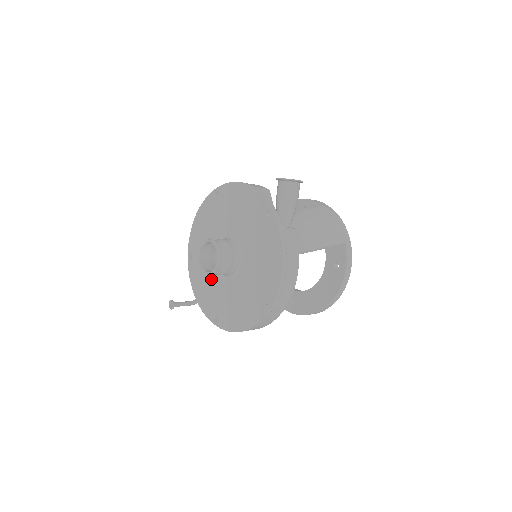
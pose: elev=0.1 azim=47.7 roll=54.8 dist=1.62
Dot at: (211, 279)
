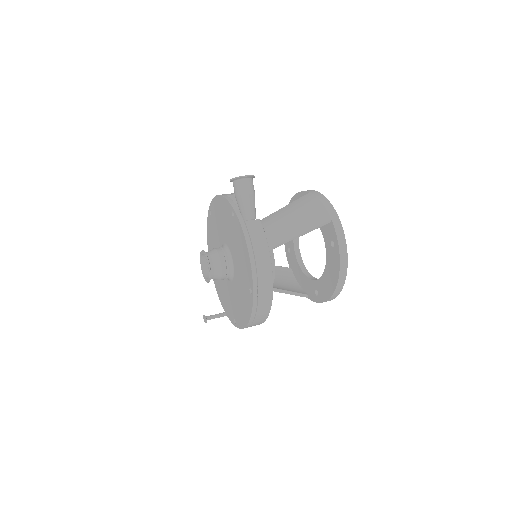
Dot at: (225, 287)
